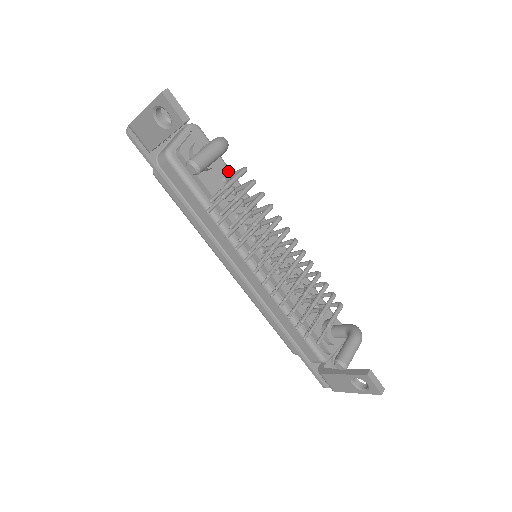
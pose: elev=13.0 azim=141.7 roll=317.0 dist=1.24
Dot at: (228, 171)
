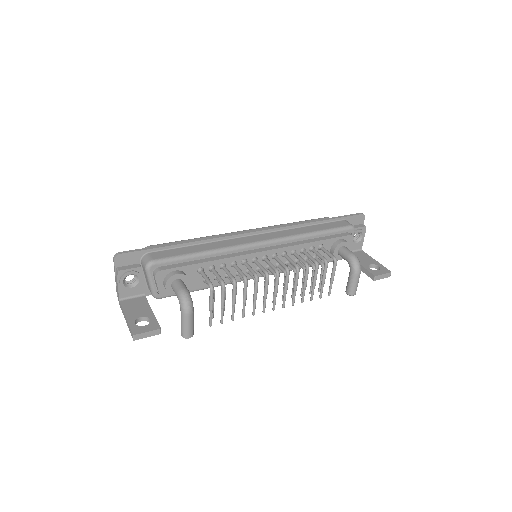
Dot at: (197, 265)
